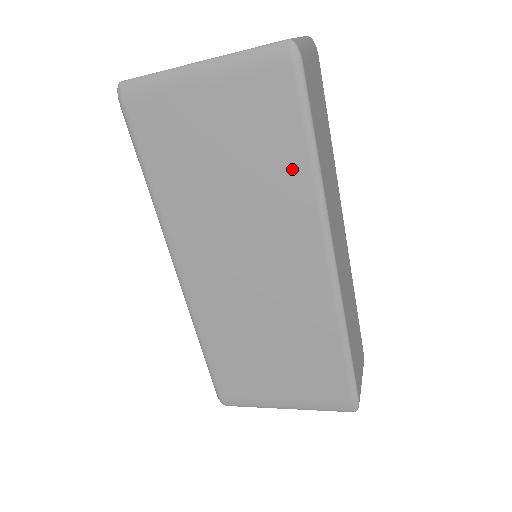
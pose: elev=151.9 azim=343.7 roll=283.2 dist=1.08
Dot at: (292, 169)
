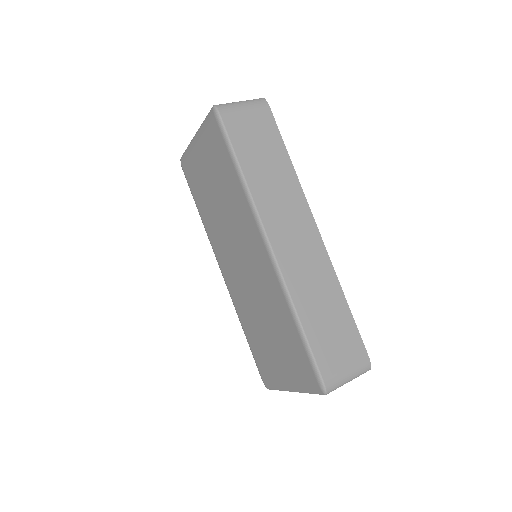
Dot at: (234, 184)
